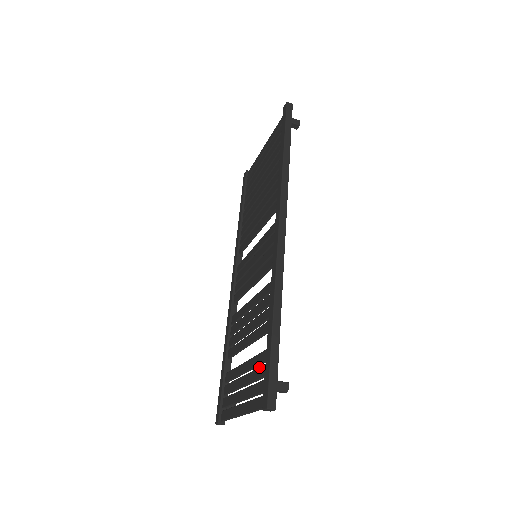
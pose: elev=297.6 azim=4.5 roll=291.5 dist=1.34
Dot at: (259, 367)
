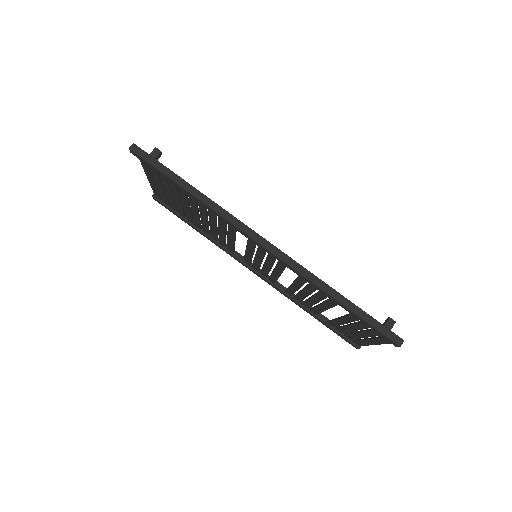
Dot at: (359, 323)
